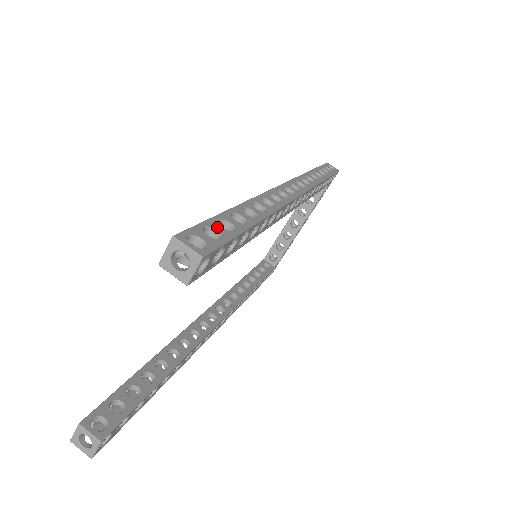
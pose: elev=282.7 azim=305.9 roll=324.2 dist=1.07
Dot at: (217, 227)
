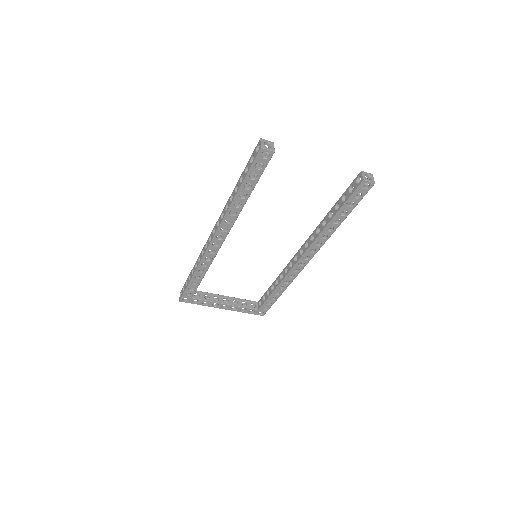
Dot at: occluded
